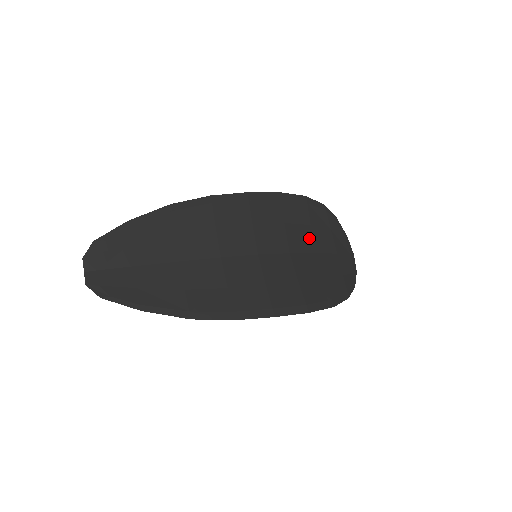
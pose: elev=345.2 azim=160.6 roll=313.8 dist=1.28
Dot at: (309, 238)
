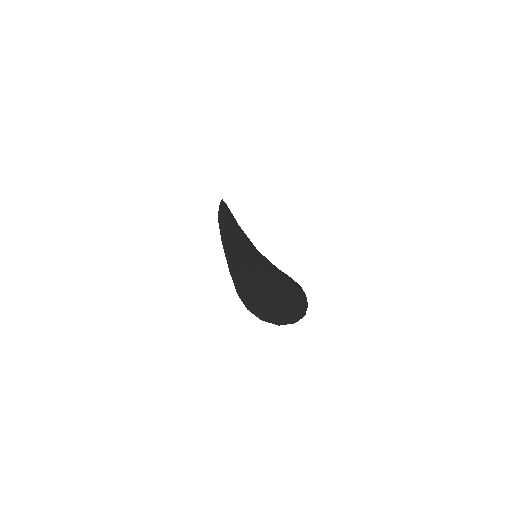
Dot at: occluded
